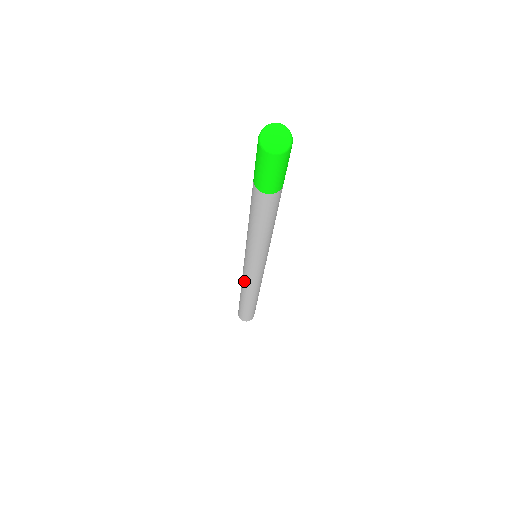
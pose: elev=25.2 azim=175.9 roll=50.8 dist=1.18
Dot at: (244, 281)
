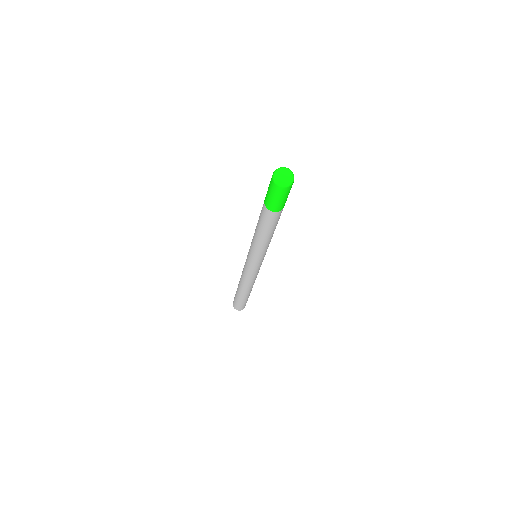
Dot at: (243, 274)
